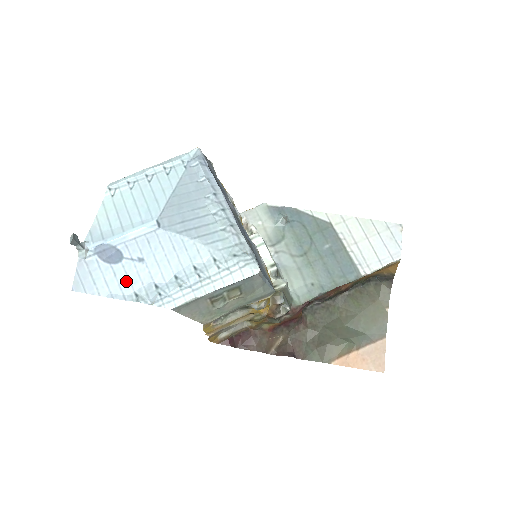
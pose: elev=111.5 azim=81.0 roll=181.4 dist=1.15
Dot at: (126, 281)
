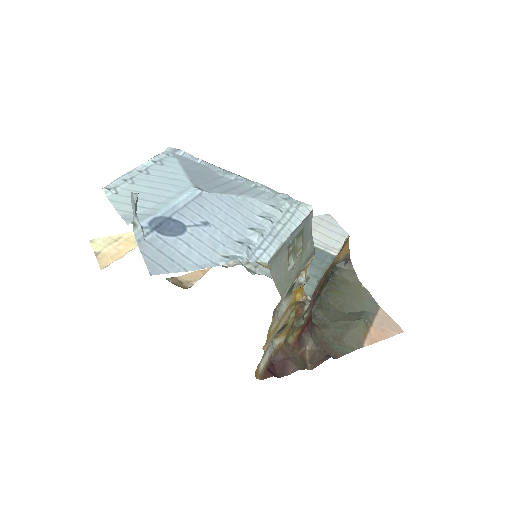
Dot at: (205, 248)
